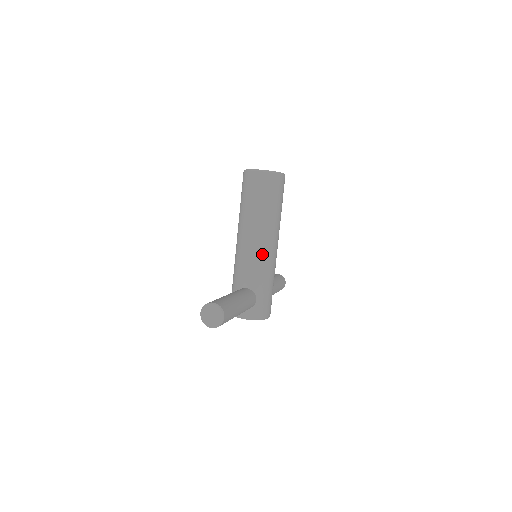
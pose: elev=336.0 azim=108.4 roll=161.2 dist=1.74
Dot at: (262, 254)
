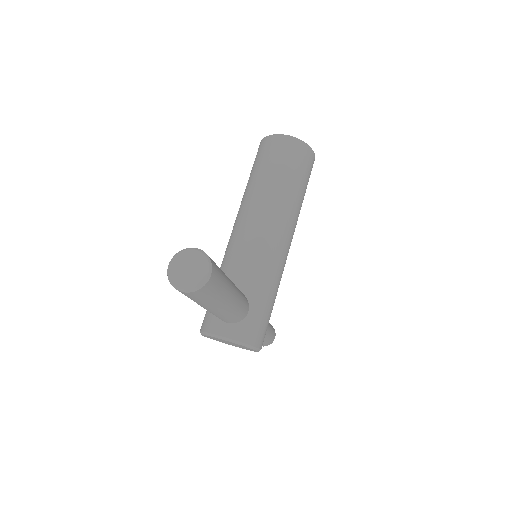
Dot at: (269, 245)
